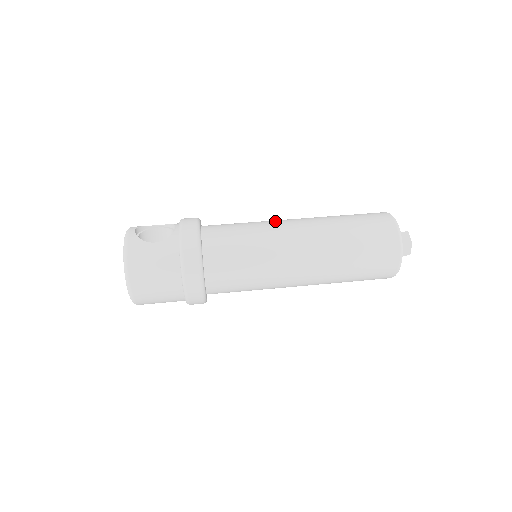
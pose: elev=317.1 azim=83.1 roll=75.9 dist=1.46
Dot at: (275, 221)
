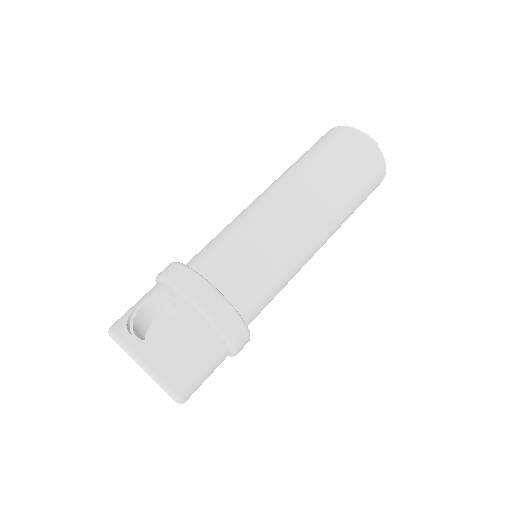
Dot at: (258, 209)
